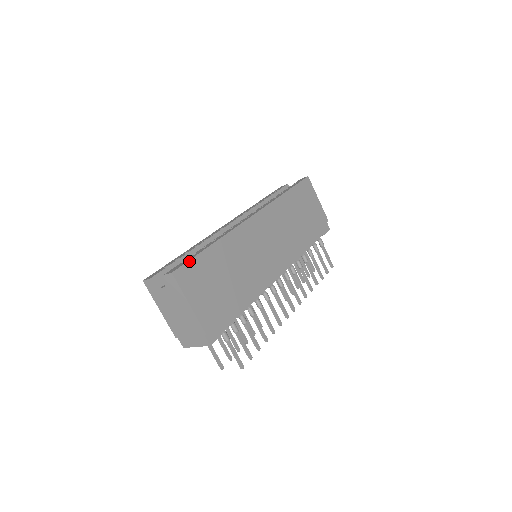
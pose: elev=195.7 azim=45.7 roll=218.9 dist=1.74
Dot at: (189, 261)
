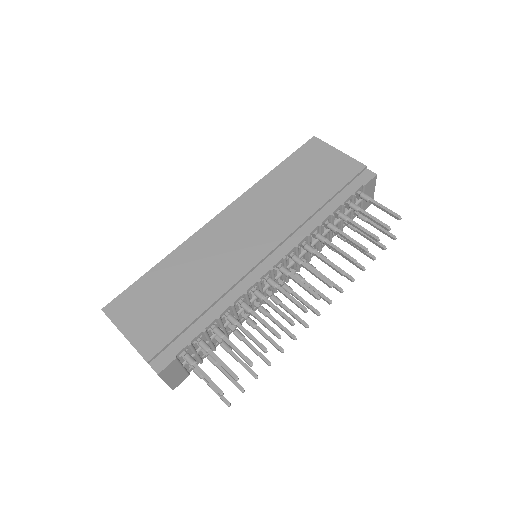
Dot at: (124, 291)
